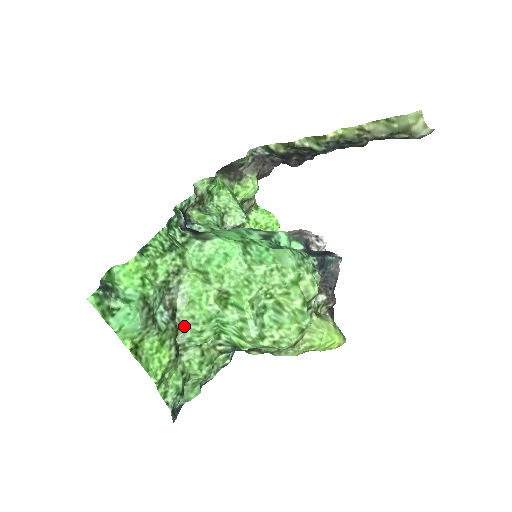
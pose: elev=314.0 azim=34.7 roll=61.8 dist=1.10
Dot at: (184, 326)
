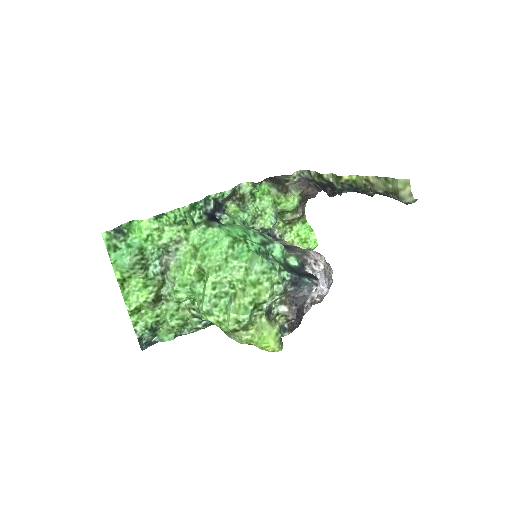
Dot at: (169, 282)
